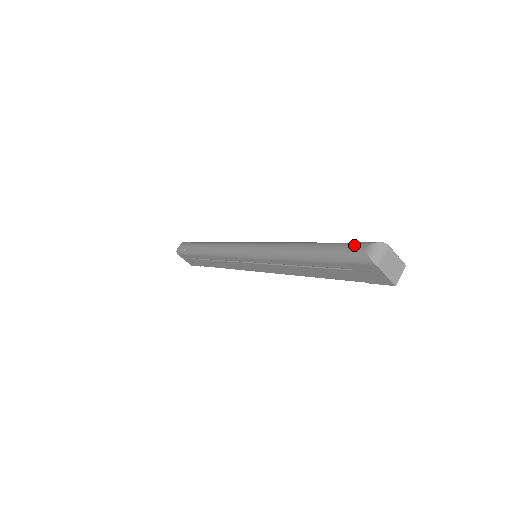
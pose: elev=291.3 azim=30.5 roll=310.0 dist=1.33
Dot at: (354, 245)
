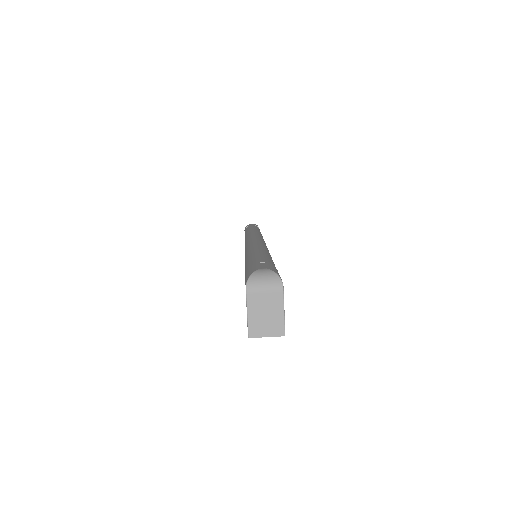
Dot at: (266, 264)
